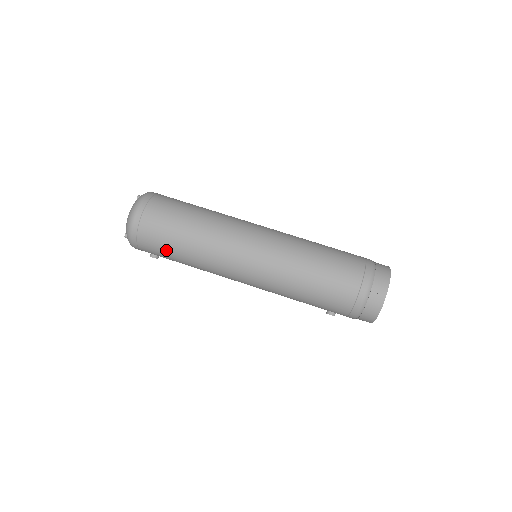
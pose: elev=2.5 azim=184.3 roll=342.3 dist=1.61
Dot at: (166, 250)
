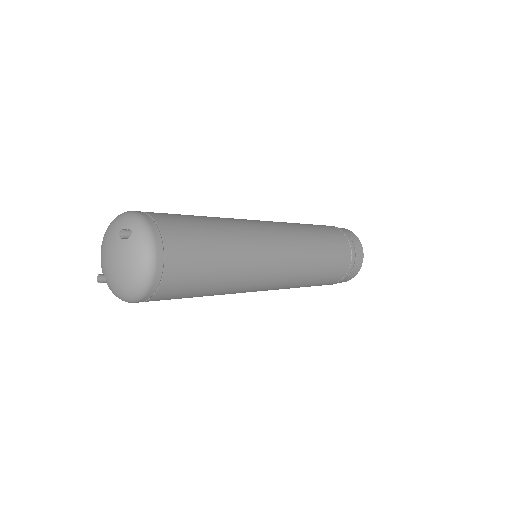
Dot at: occluded
